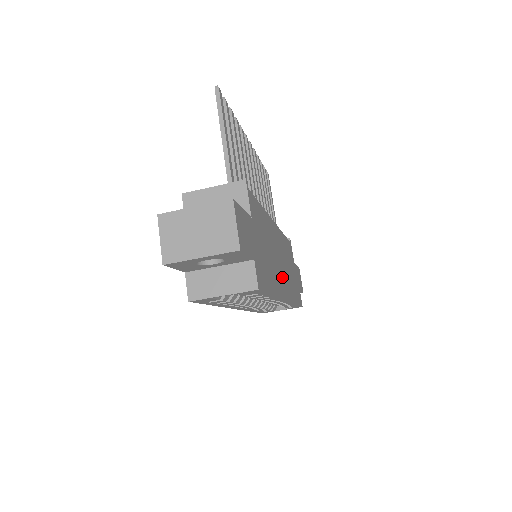
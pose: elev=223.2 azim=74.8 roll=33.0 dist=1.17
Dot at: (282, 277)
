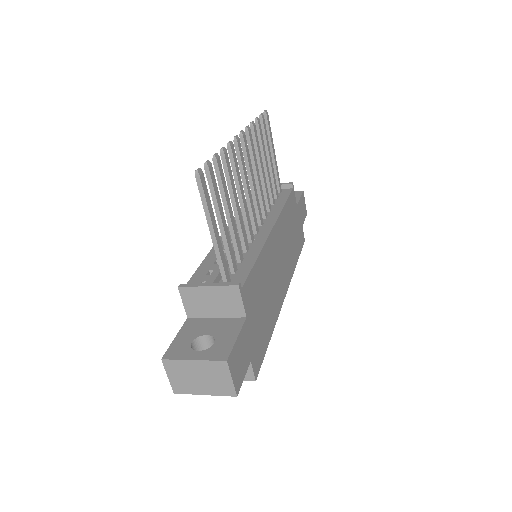
Dot at: (281, 279)
